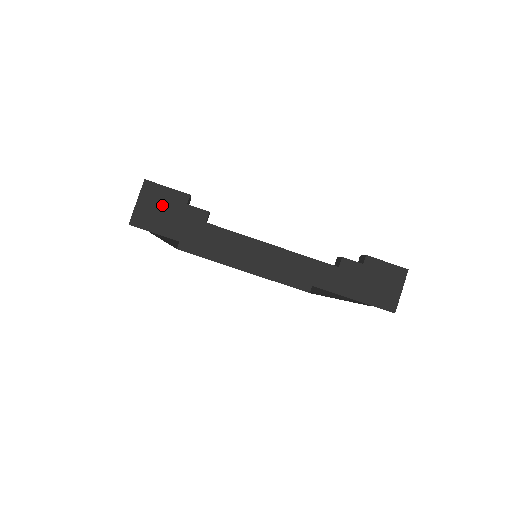
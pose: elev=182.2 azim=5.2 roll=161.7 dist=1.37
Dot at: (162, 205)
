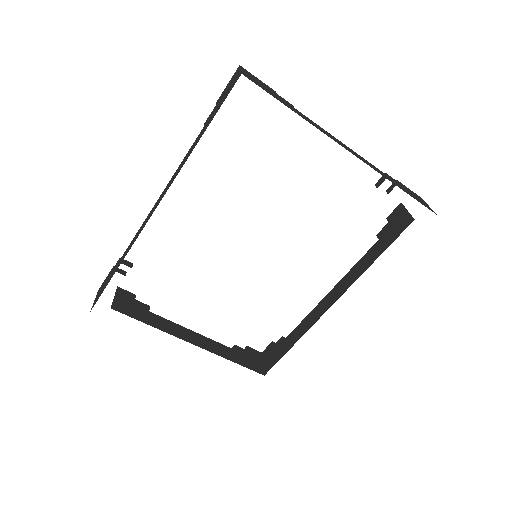
Dot at: (260, 82)
